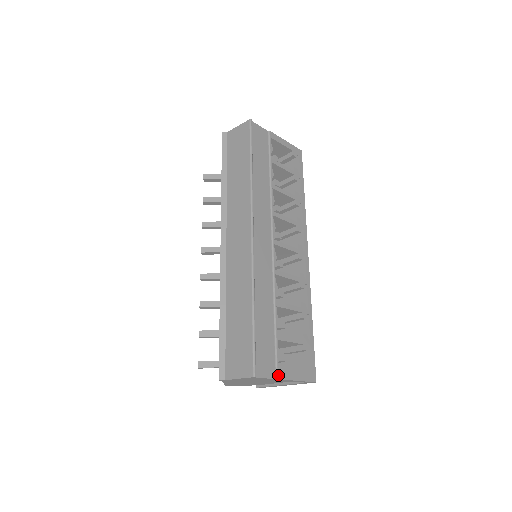
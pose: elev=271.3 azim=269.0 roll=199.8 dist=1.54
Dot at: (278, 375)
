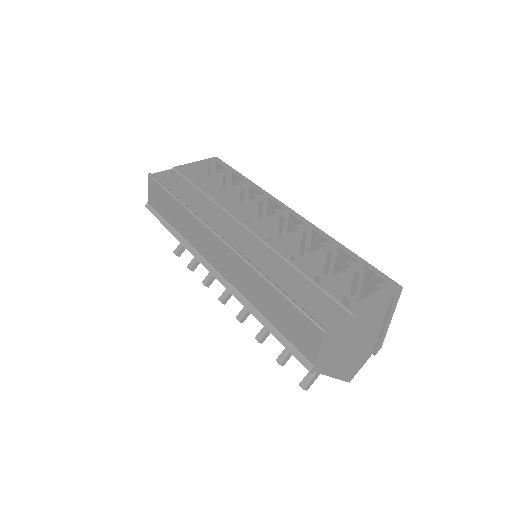
Dot at: (351, 312)
